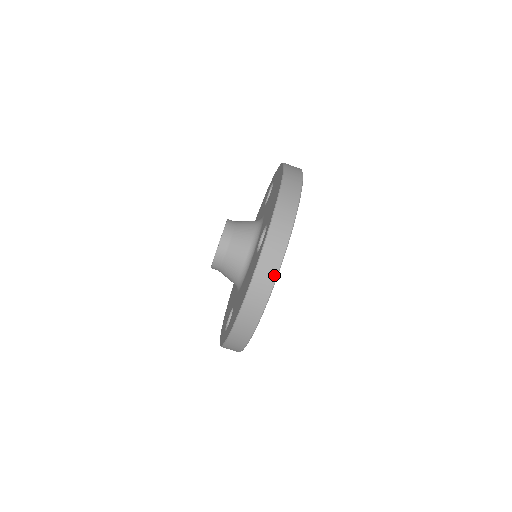
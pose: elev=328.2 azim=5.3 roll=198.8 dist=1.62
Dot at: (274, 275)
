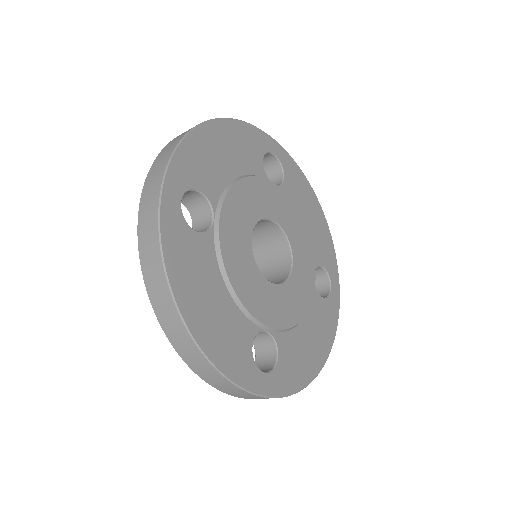
Dot at: (157, 247)
